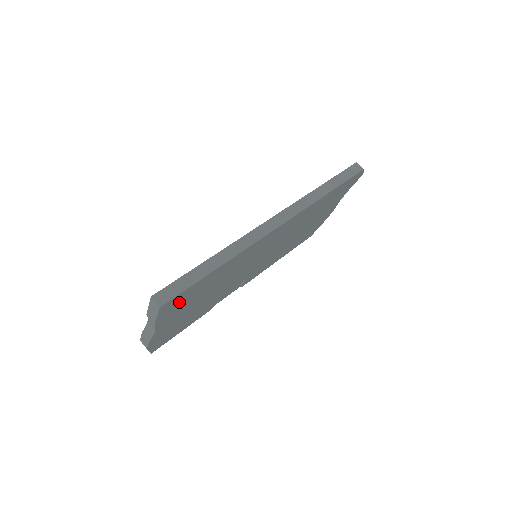
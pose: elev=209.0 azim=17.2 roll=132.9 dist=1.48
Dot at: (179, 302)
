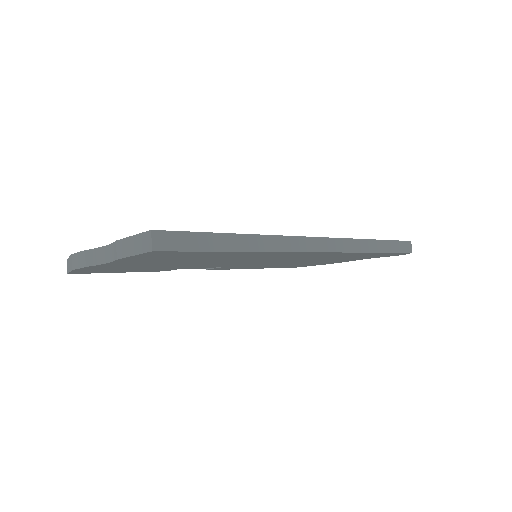
Dot at: (167, 255)
